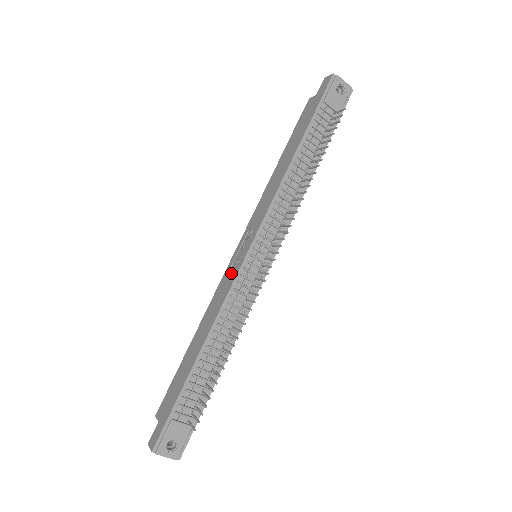
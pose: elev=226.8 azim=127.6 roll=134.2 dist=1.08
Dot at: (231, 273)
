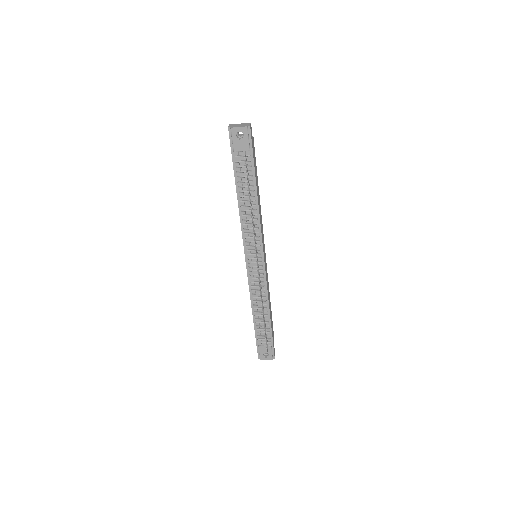
Dot at: occluded
